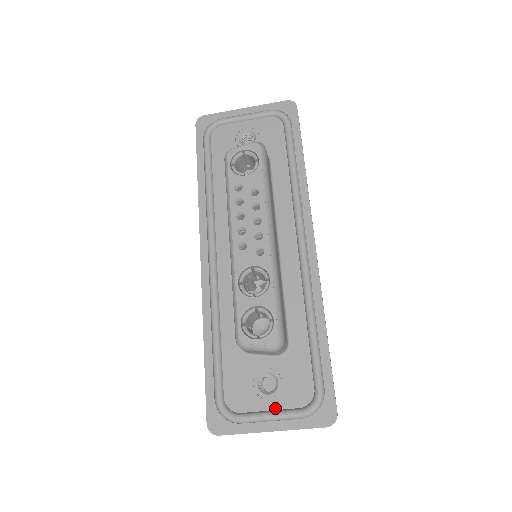
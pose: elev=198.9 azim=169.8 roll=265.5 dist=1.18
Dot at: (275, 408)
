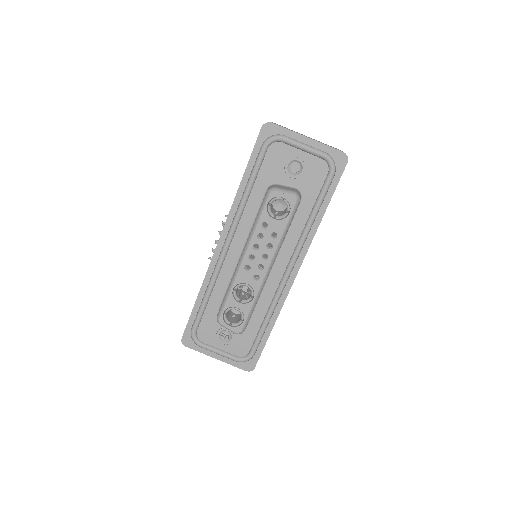
Dot at: (223, 350)
